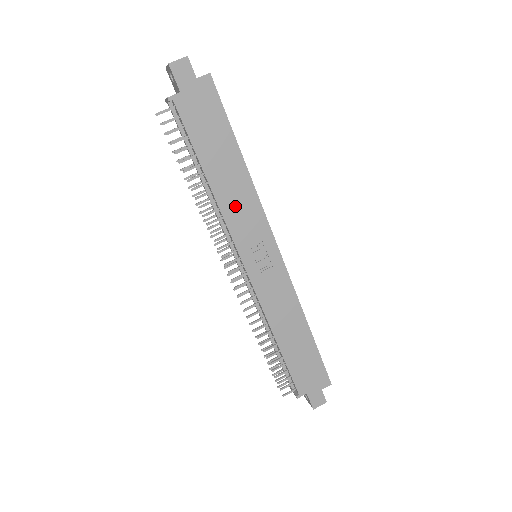
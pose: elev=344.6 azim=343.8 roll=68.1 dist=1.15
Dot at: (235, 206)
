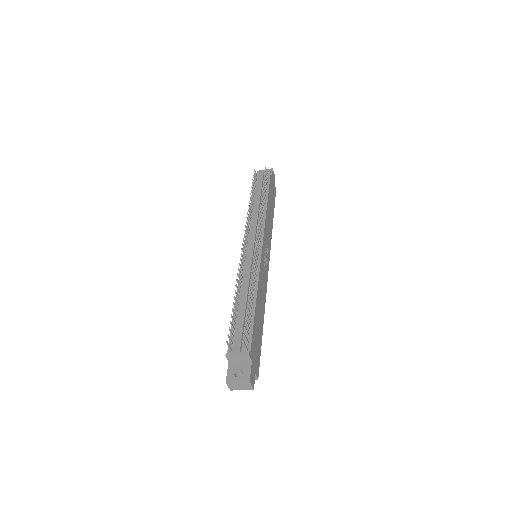
Dot at: (268, 225)
